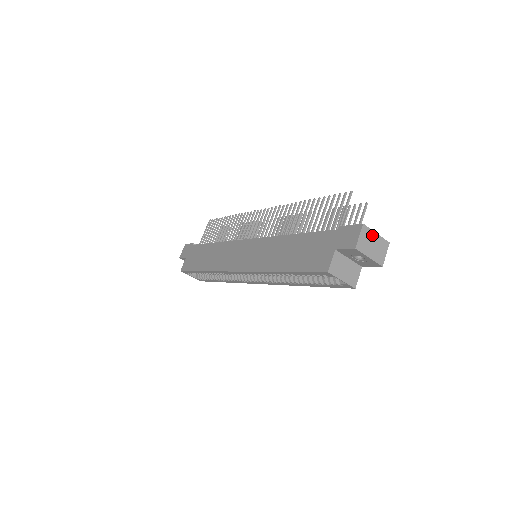
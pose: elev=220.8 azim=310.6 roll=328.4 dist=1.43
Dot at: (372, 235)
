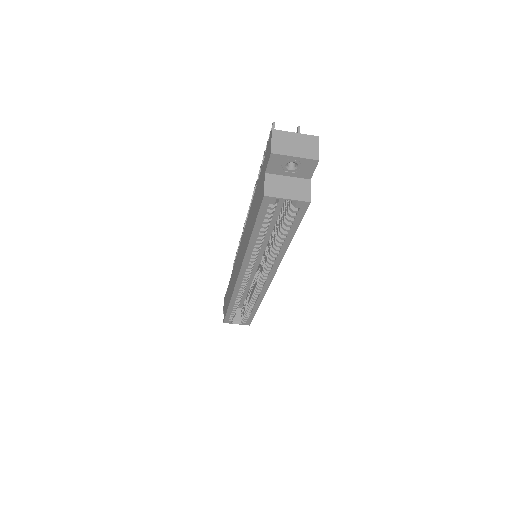
Dot at: (290, 136)
